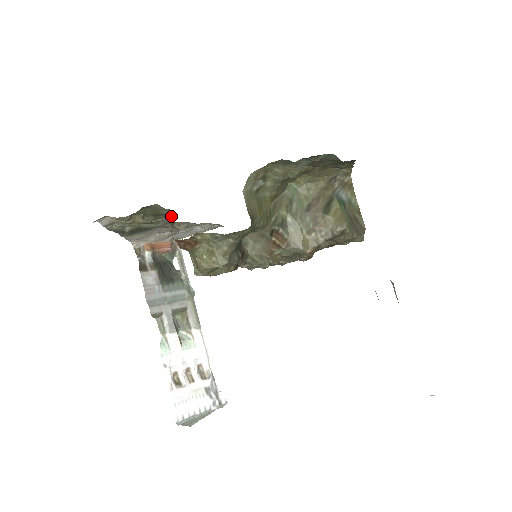
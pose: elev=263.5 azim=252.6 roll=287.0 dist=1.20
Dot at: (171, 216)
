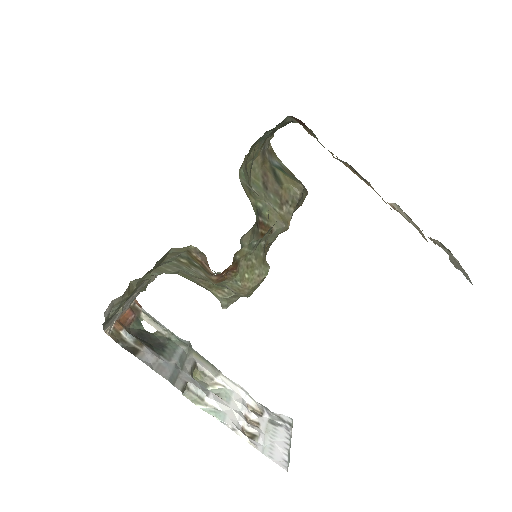
Dot at: (195, 252)
